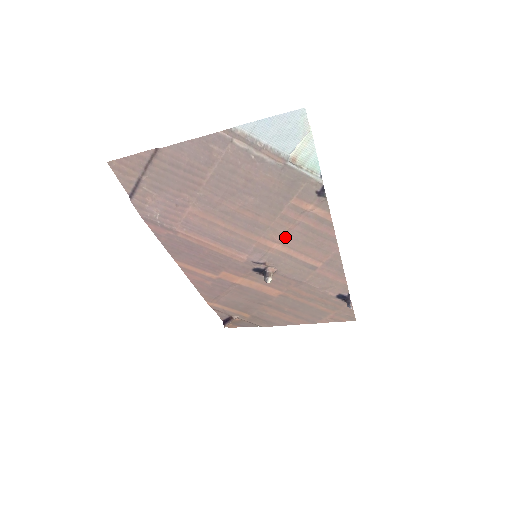
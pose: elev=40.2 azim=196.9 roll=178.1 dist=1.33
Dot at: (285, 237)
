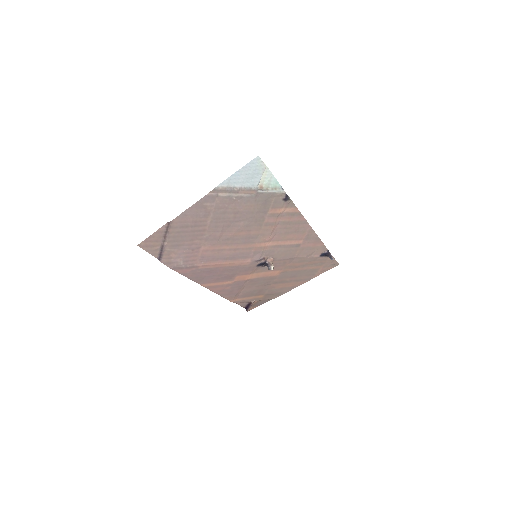
Dot at: (272, 236)
